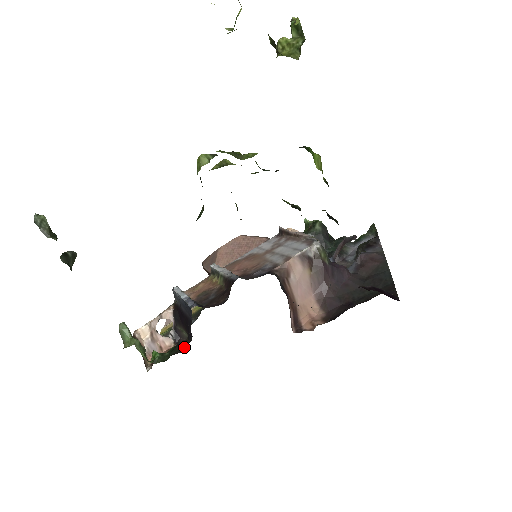
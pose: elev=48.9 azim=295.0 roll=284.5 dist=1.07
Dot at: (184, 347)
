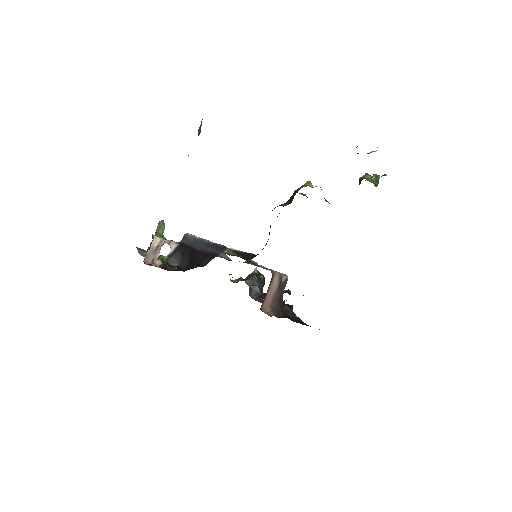
Dot at: occluded
